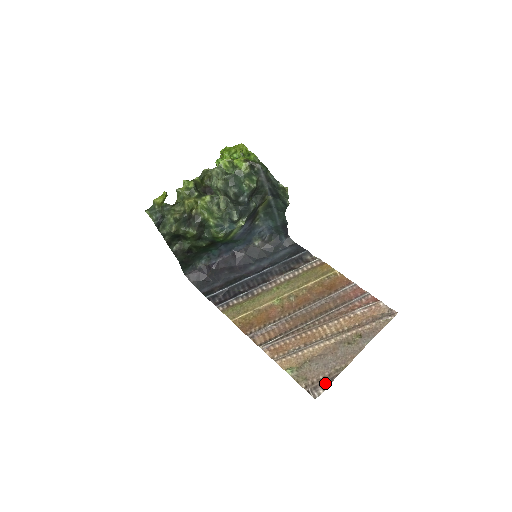
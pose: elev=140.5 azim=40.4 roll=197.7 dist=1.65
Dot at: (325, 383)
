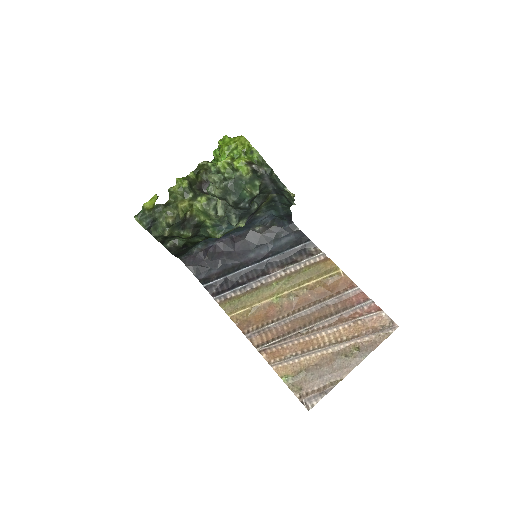
Dot at: (319, 395)
